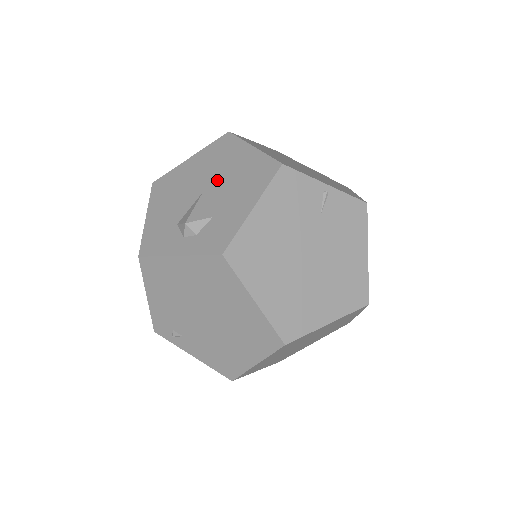
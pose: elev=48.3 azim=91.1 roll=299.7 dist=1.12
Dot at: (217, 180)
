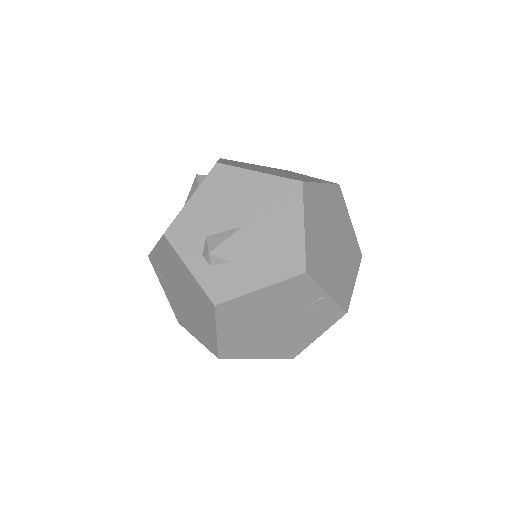
Dot at: (258, 228)
